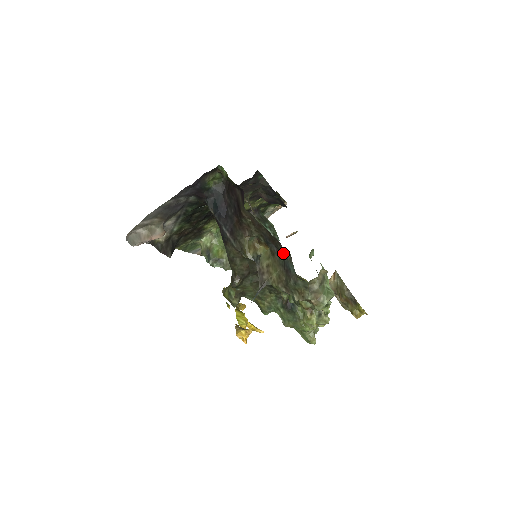
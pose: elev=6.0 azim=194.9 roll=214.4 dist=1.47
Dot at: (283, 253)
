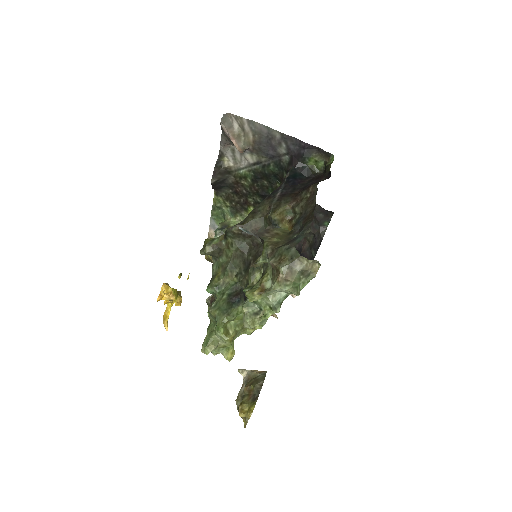
Dot at: (306, 228)
